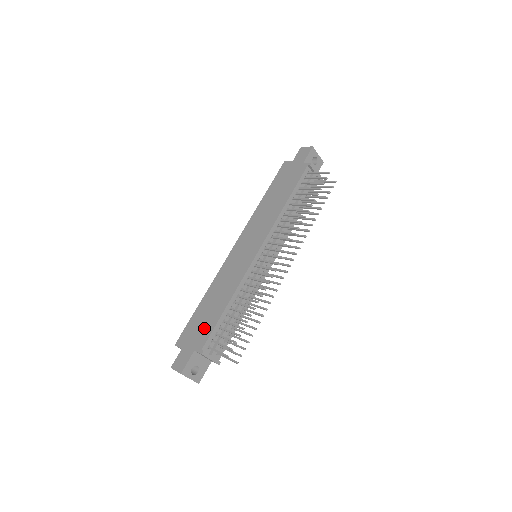
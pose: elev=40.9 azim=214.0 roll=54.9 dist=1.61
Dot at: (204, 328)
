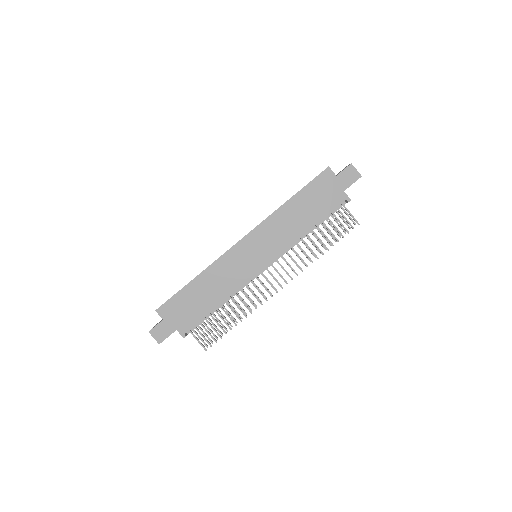
Dot at: (191, 314)
